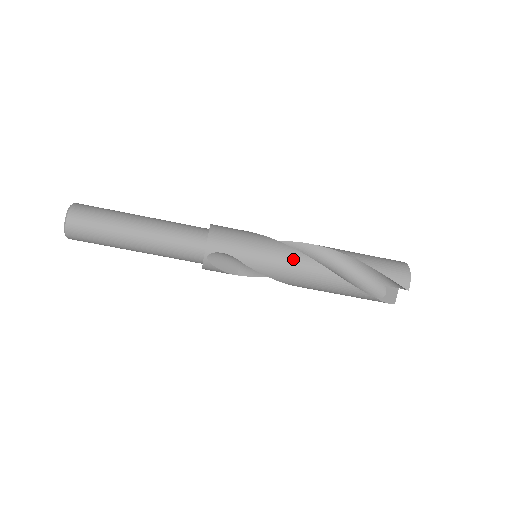
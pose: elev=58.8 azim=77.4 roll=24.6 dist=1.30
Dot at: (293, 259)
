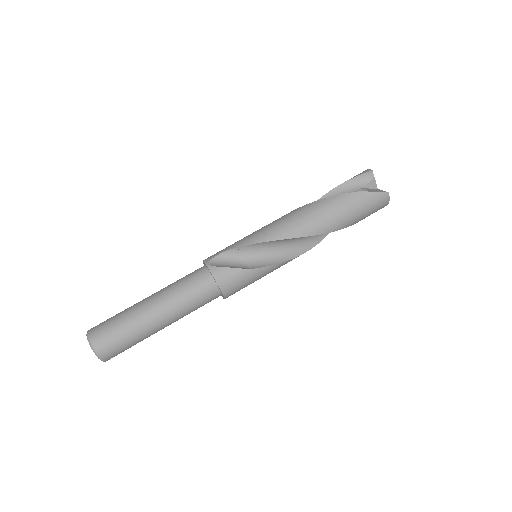
Dot at: (273, 222)
